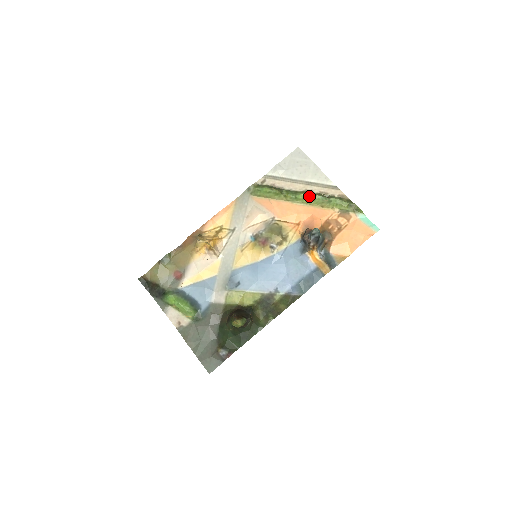
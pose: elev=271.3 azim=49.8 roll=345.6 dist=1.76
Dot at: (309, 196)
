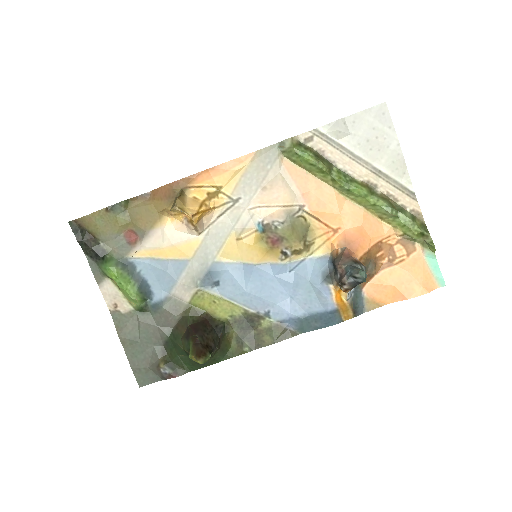
Dot at: (369, 196)
